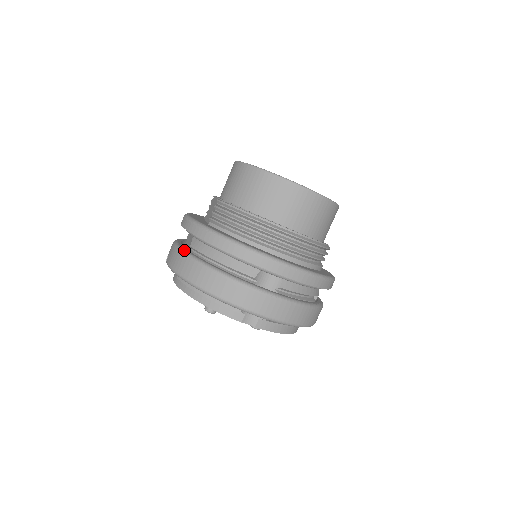
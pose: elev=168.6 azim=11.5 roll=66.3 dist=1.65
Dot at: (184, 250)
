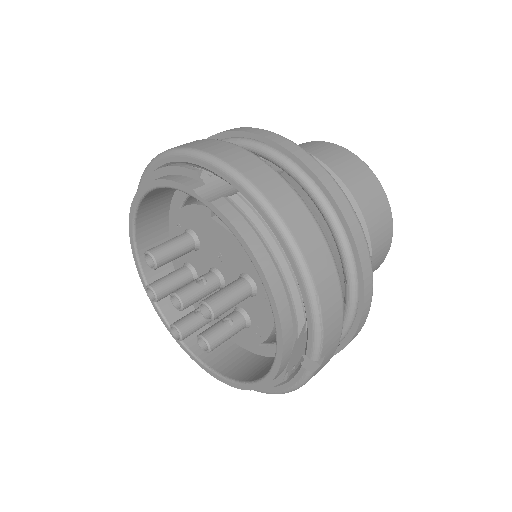
Dot at: occluded
